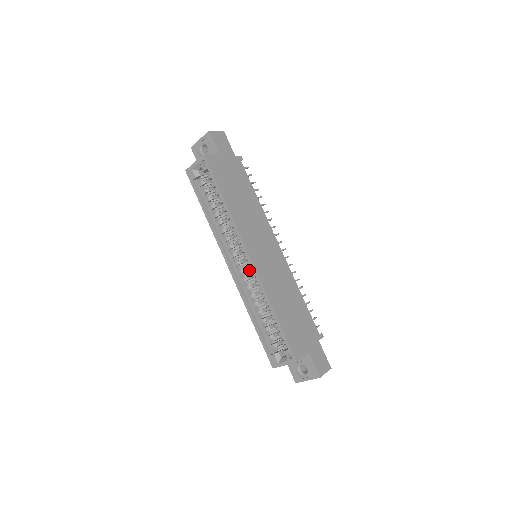
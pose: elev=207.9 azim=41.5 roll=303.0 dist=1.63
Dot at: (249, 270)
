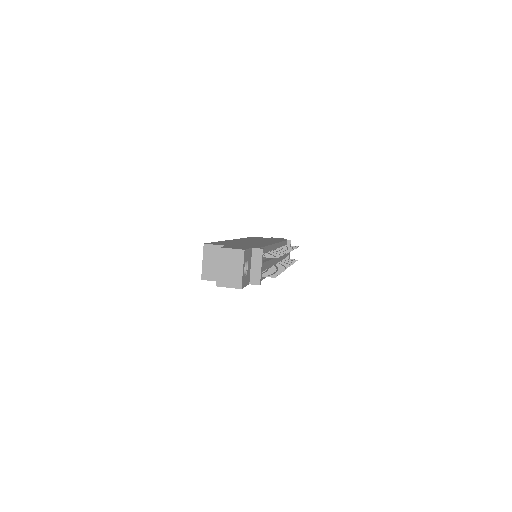
Dot at: occluded
